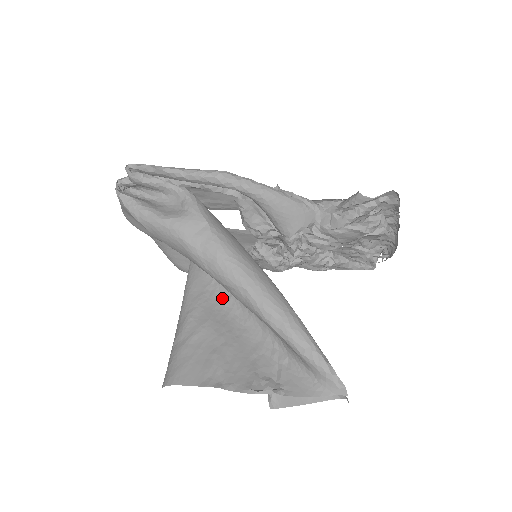
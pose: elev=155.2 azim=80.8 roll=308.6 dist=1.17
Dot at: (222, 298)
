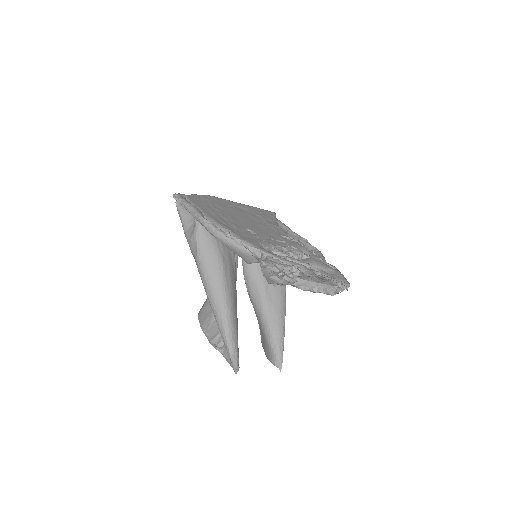
Dot at: occluded
